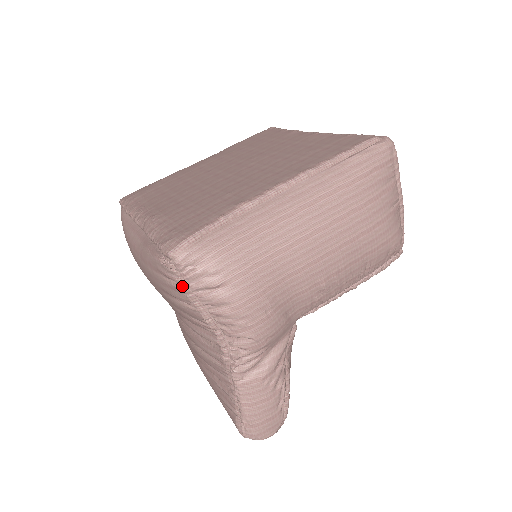
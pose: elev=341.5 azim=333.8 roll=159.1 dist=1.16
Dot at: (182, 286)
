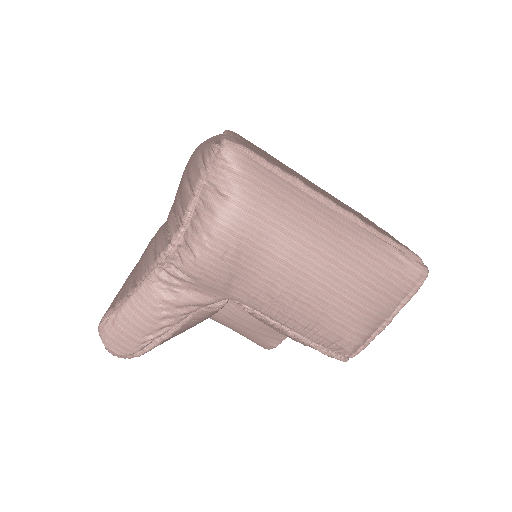
Dot at: (204, 170)
